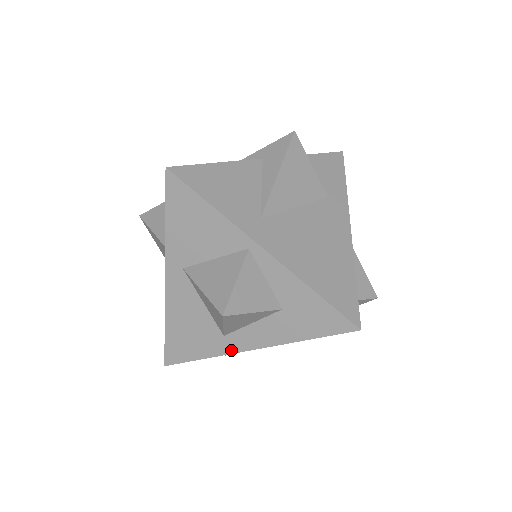
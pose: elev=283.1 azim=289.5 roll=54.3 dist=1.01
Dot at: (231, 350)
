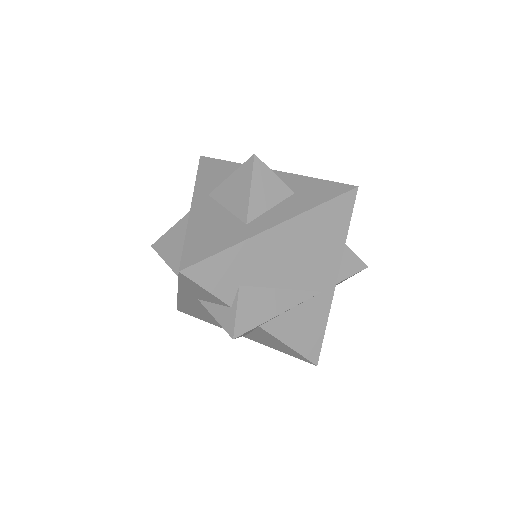
Dot at: (254, 232)
